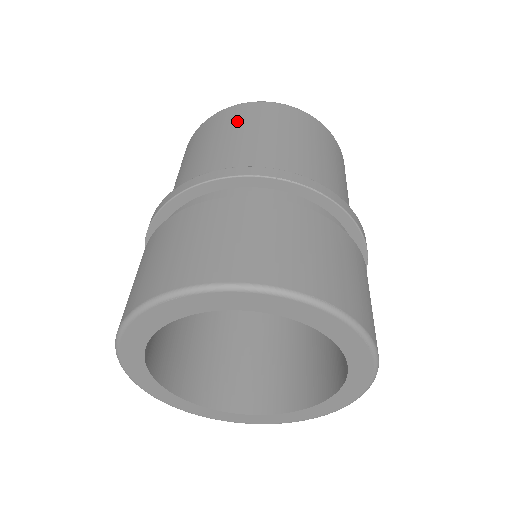
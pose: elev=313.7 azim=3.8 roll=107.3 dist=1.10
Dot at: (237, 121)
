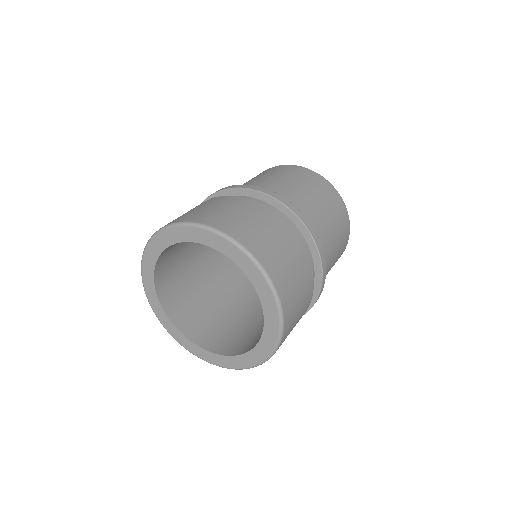
Dot at: (266, 172)
